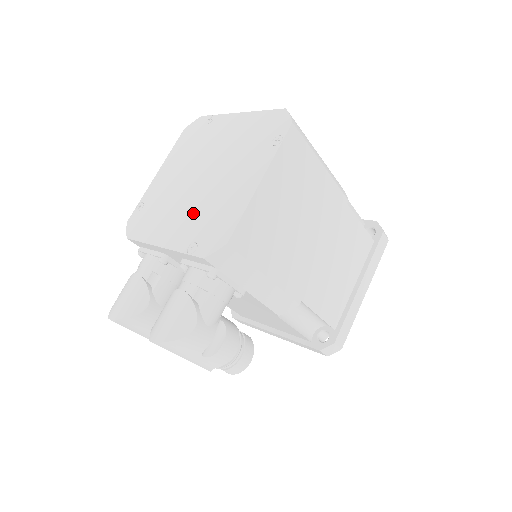
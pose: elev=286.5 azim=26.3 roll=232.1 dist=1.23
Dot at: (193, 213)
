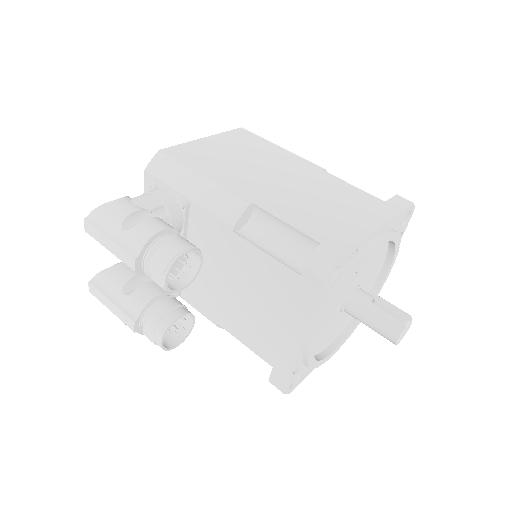
Dot at: occluded
